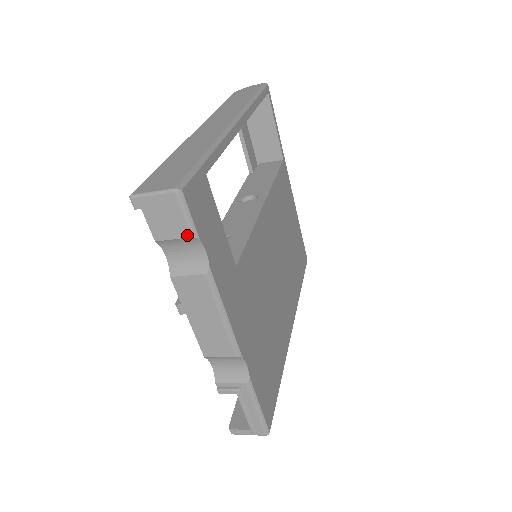
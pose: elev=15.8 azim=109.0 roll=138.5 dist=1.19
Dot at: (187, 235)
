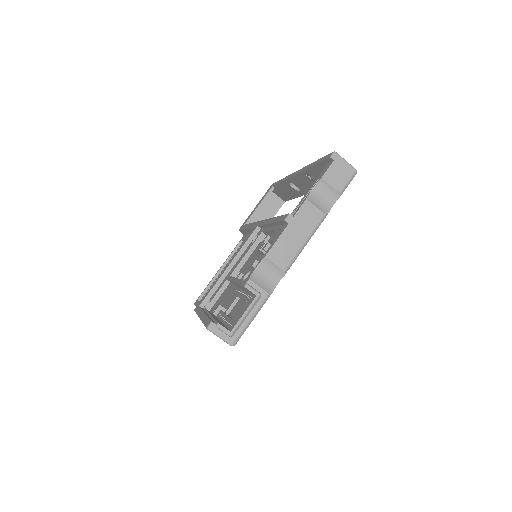
Dot at: (339, 190)
